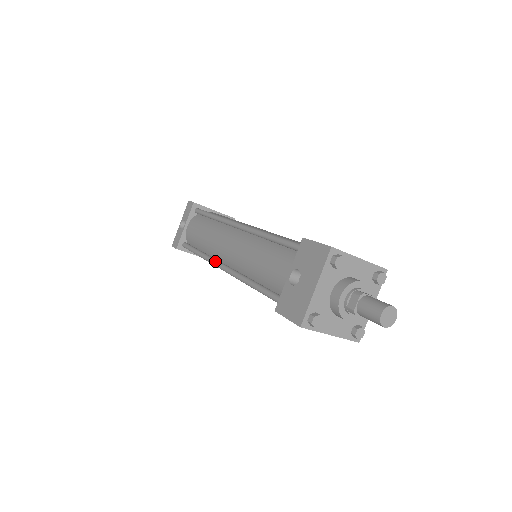
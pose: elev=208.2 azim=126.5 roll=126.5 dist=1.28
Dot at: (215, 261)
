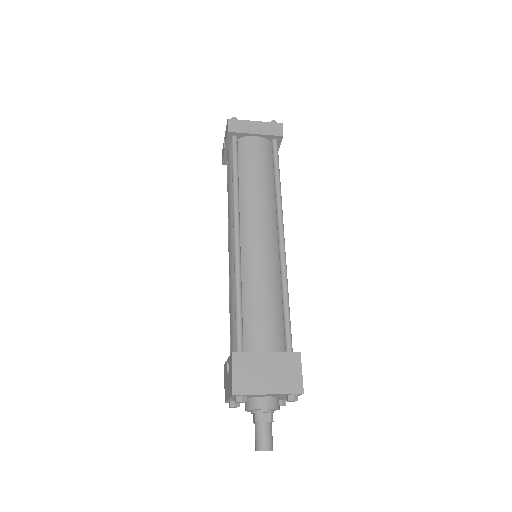
Dot at: (228, 237)
